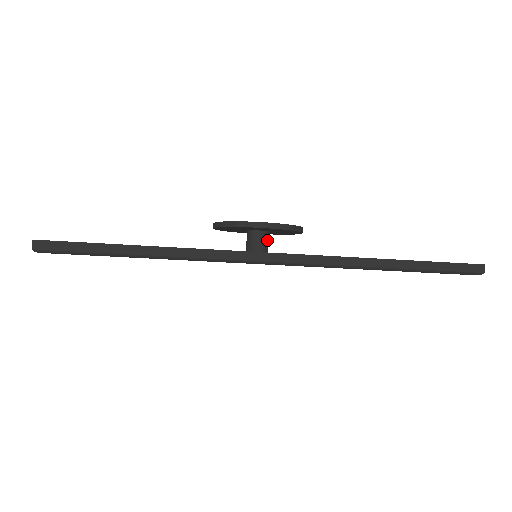
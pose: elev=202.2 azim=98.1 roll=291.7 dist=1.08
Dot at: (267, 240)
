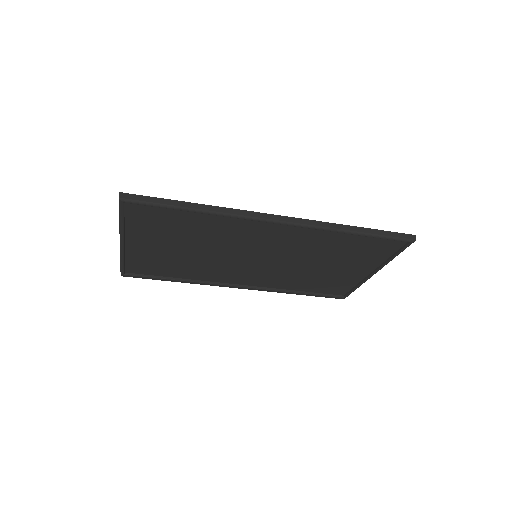
Dot at: occluded
